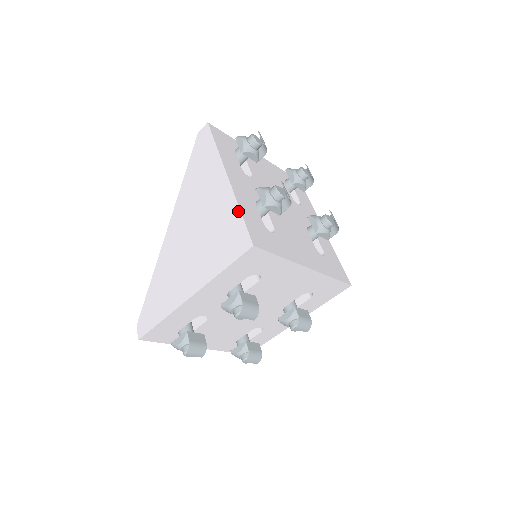
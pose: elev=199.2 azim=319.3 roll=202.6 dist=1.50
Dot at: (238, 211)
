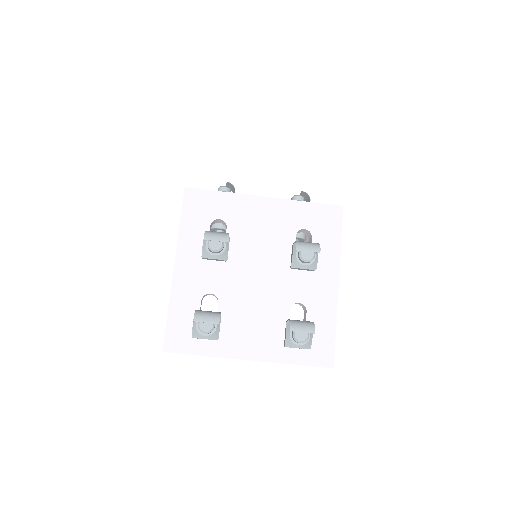
Dot at: occluded
